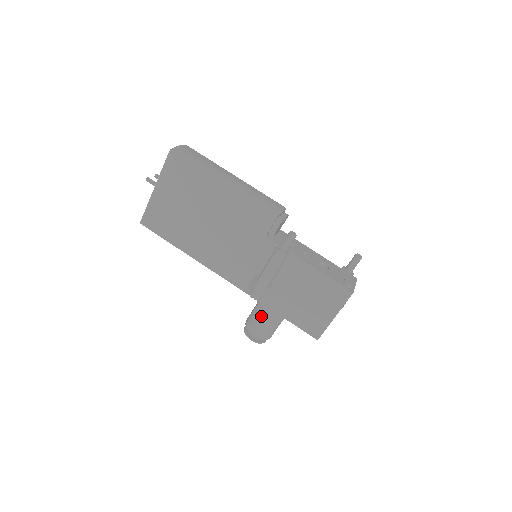
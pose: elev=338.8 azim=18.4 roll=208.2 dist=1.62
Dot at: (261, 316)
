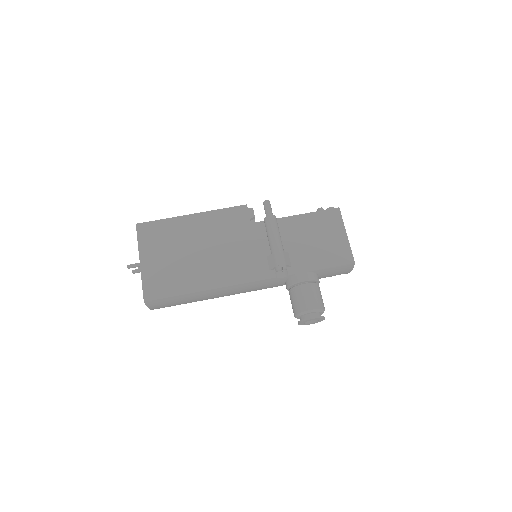
Dot at: (300, 287)
